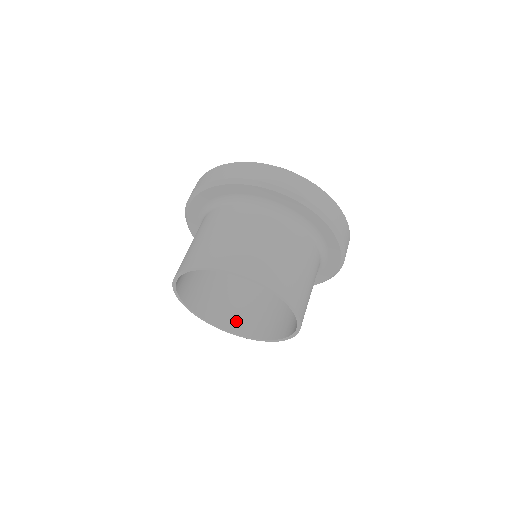
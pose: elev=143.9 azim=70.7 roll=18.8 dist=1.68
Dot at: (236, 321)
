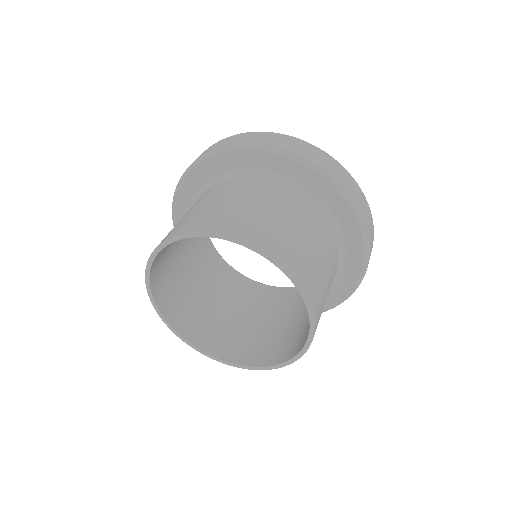
Dot at: (234, 348)
